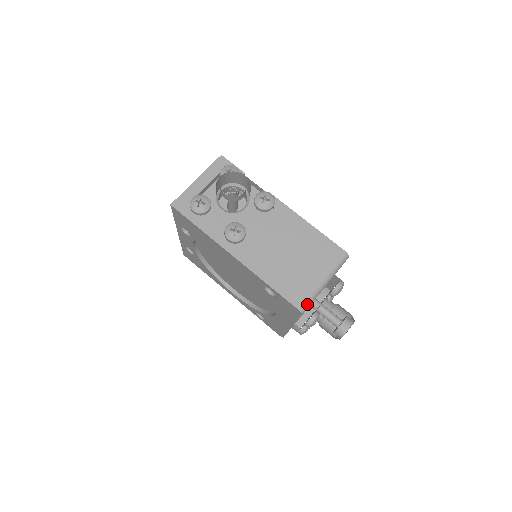
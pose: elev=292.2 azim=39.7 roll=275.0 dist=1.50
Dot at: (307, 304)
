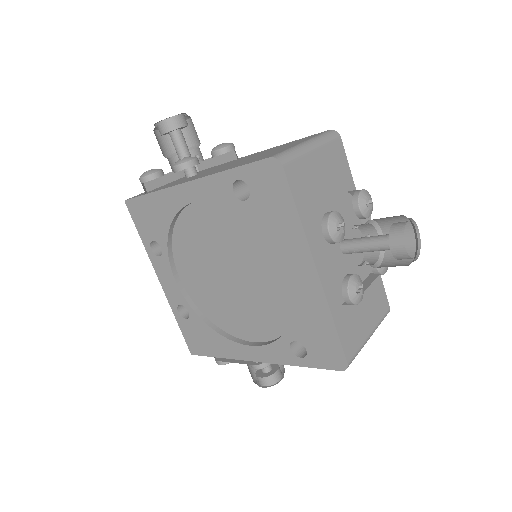
Dot at: (285, 154)
